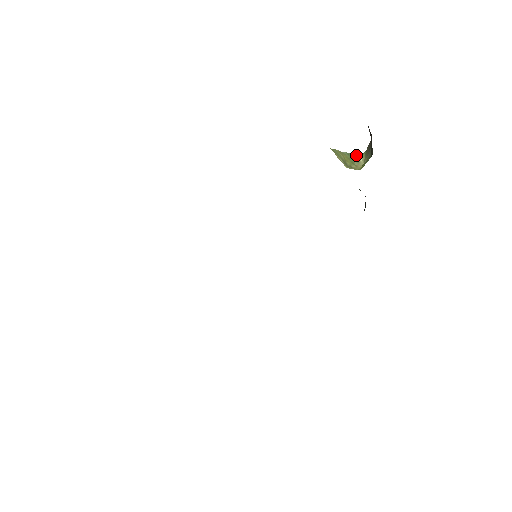
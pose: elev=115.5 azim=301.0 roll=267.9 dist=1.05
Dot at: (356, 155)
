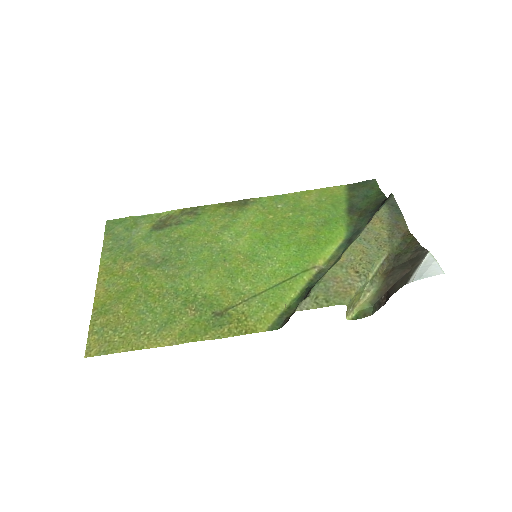
Dot at: (370, 283)
